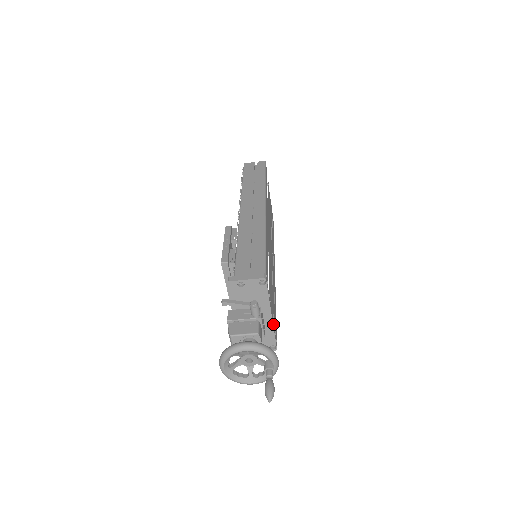
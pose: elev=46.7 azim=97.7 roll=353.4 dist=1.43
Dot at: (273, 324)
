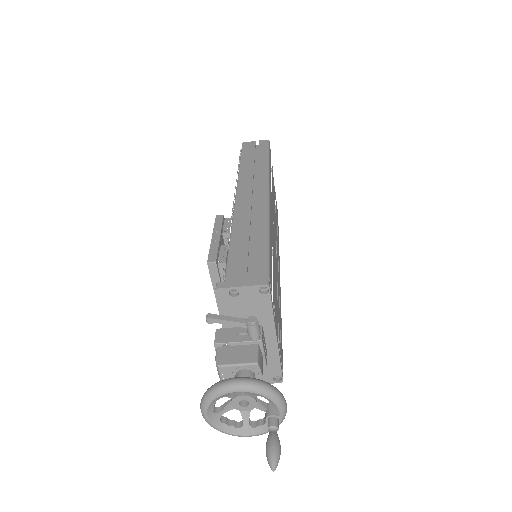
Dot at: (278, 348)
